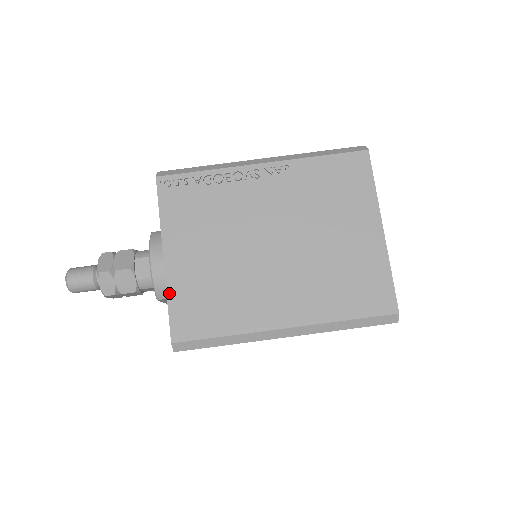
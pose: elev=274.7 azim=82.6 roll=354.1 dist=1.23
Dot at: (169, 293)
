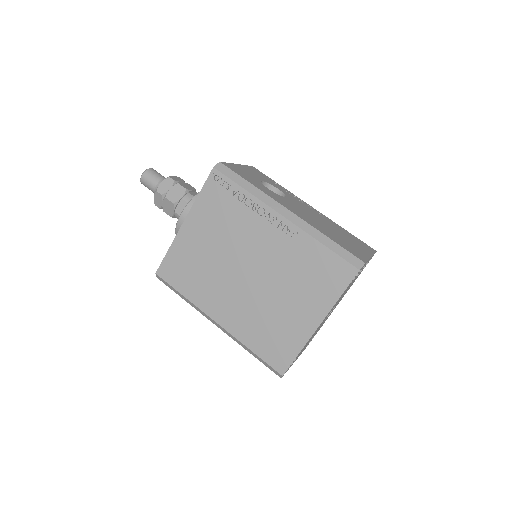
Dot at: (172, 246)
